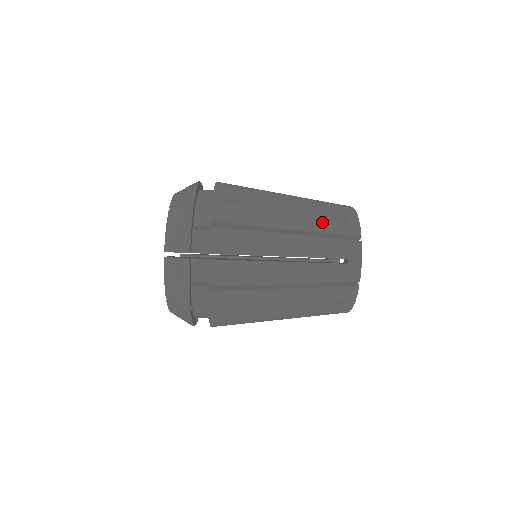
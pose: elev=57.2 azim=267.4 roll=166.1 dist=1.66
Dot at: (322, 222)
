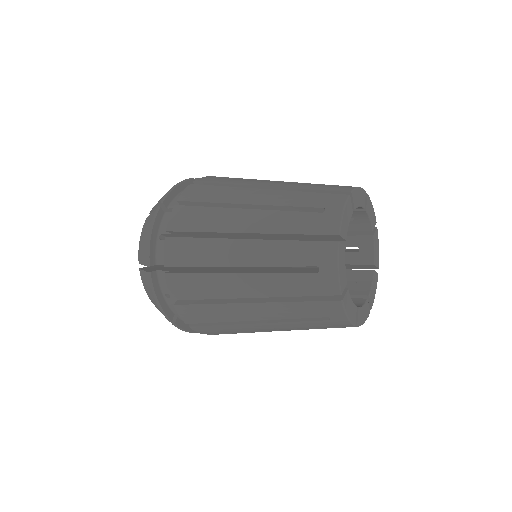
Dot at: (304, 325)
